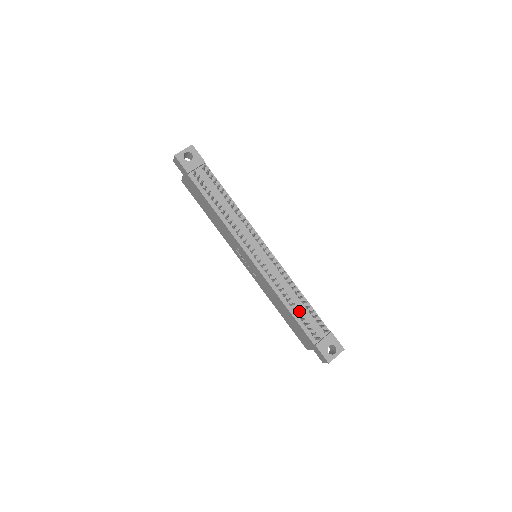
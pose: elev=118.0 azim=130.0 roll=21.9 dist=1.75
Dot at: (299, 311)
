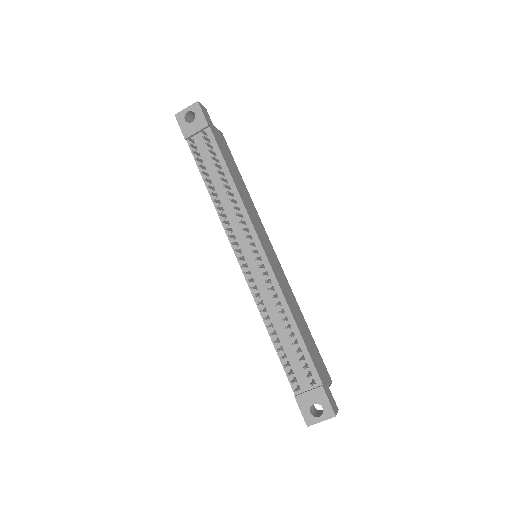
Dot at: (285, 344)
